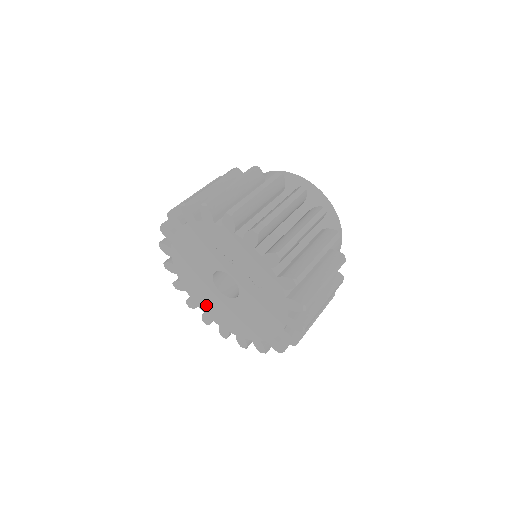
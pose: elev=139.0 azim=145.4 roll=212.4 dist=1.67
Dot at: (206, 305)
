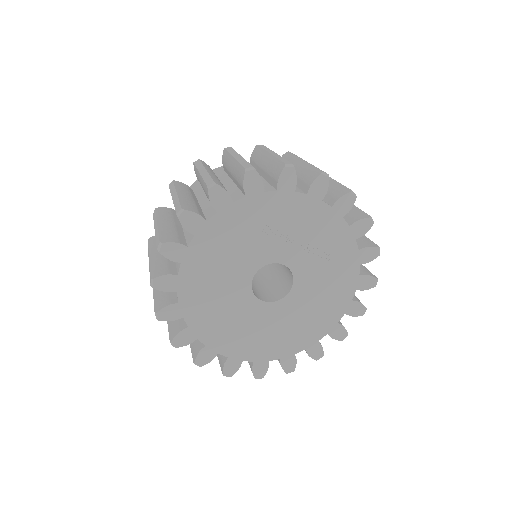
Dot at: (234, 340)
